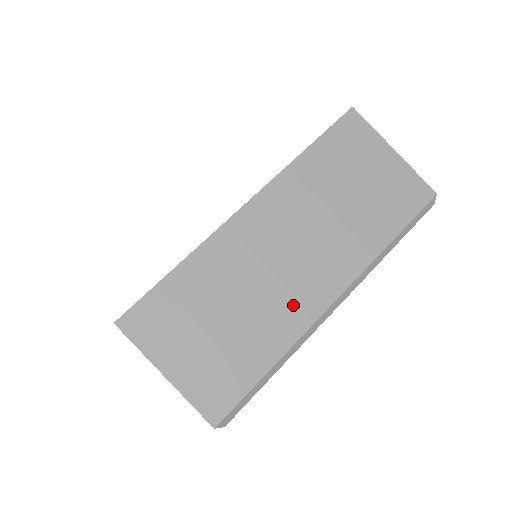
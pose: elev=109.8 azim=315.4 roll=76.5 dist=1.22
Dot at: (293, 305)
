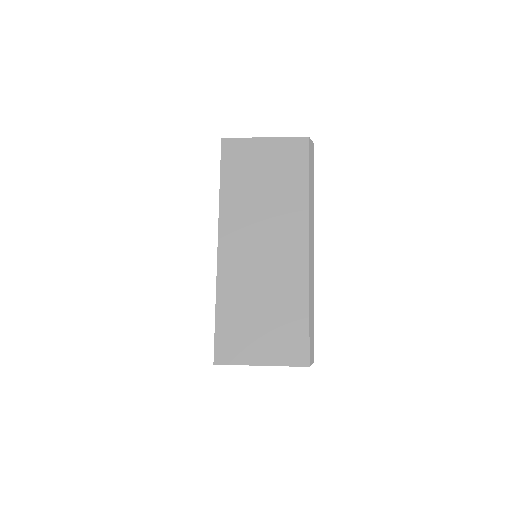
Dot at: (290, 271)
